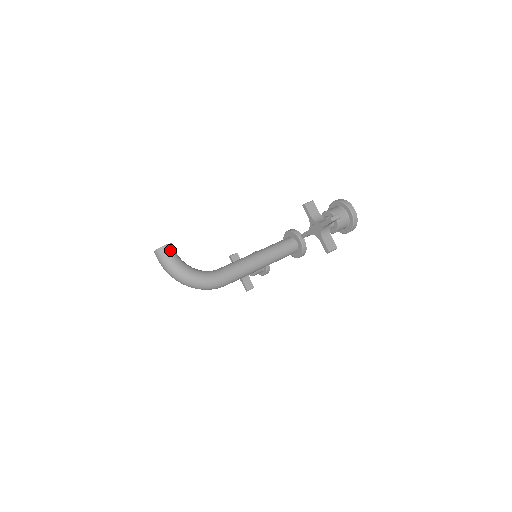
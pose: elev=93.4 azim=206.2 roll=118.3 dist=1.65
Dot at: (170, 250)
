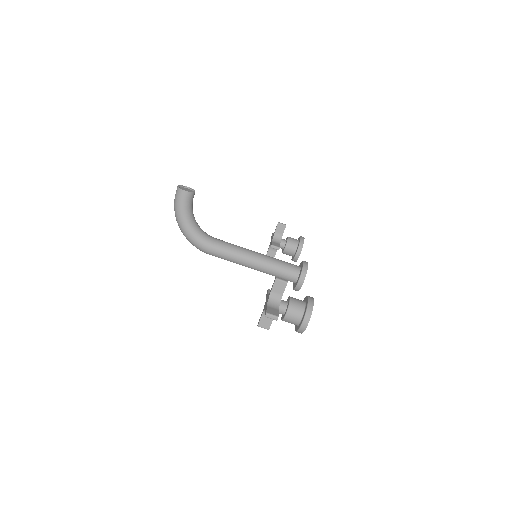
Dot at: (185, 197)
